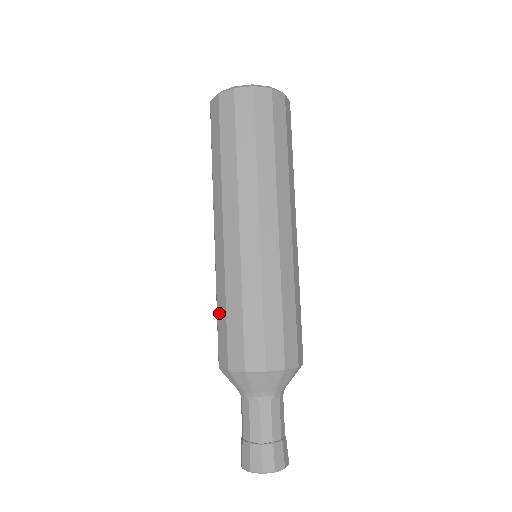
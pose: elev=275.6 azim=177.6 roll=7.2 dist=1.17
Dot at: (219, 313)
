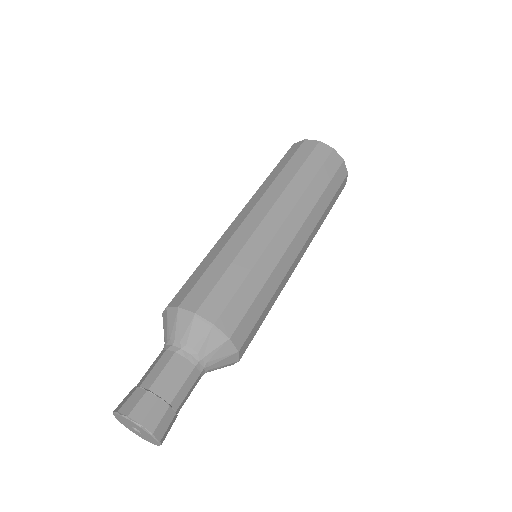
Dot at: occluded
